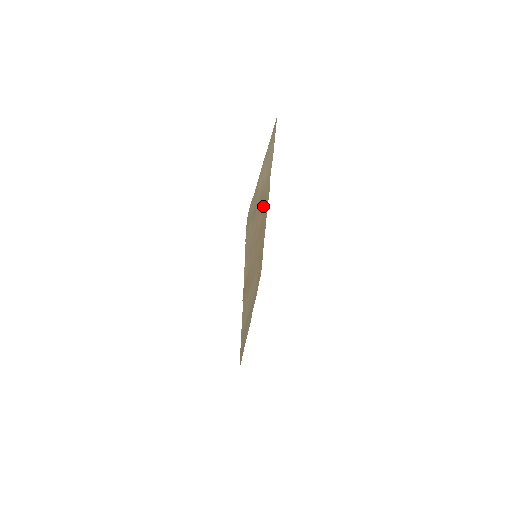
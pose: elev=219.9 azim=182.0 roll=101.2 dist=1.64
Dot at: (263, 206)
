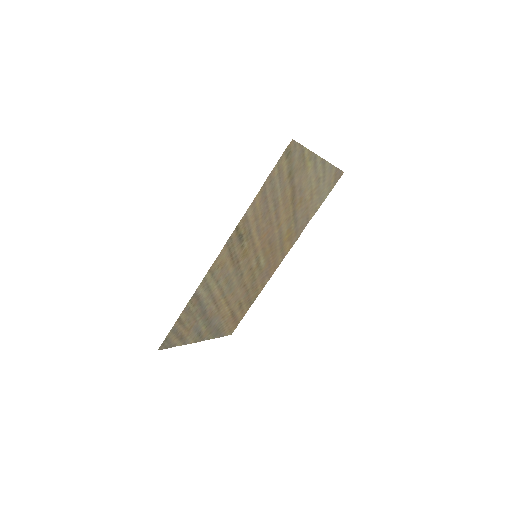
Dot at: (291, 221)
